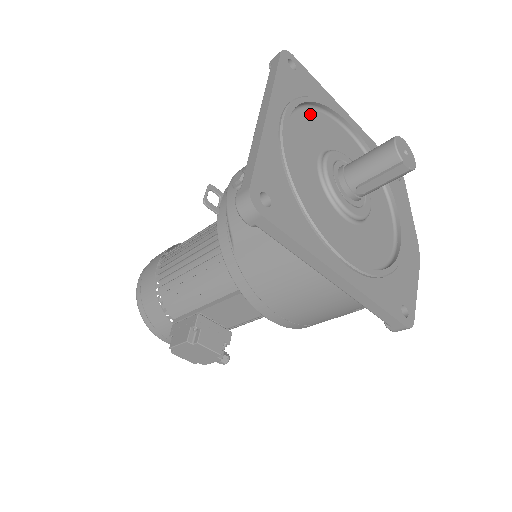
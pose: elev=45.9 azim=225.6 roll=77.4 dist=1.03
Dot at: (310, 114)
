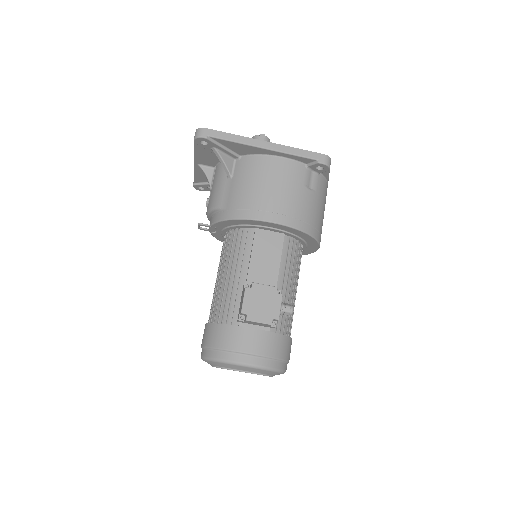
Dot at: occluded
